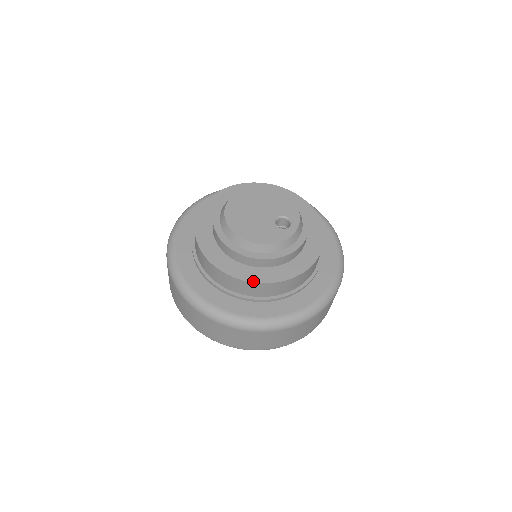
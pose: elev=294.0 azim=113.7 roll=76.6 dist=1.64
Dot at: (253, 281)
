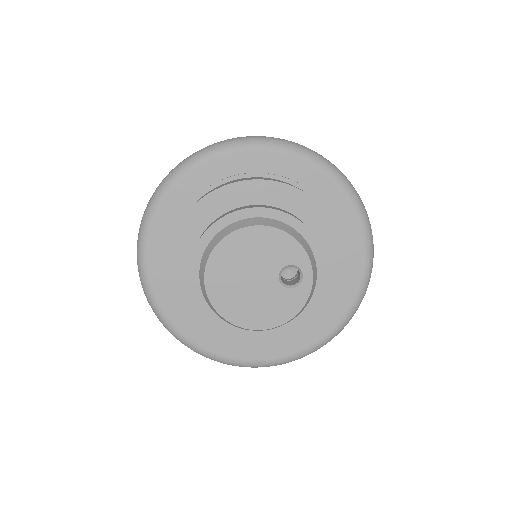
Dot at: (288, 347)
